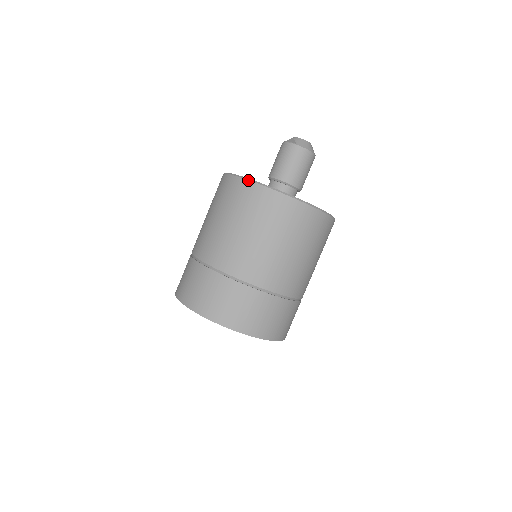
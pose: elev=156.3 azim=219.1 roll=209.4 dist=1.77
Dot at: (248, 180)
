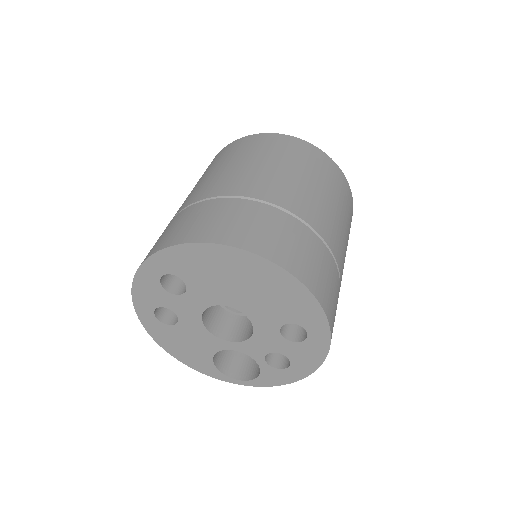
Dot at: occluded
